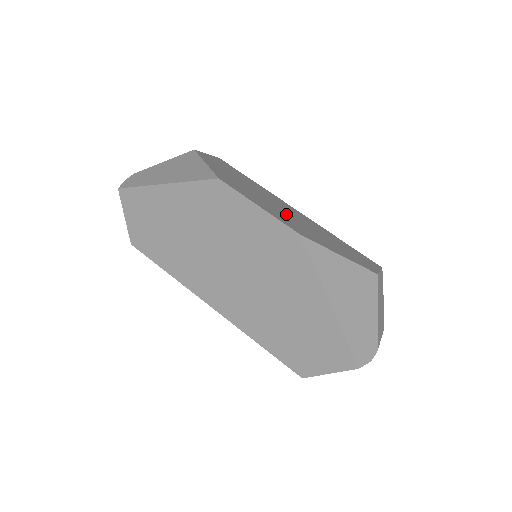
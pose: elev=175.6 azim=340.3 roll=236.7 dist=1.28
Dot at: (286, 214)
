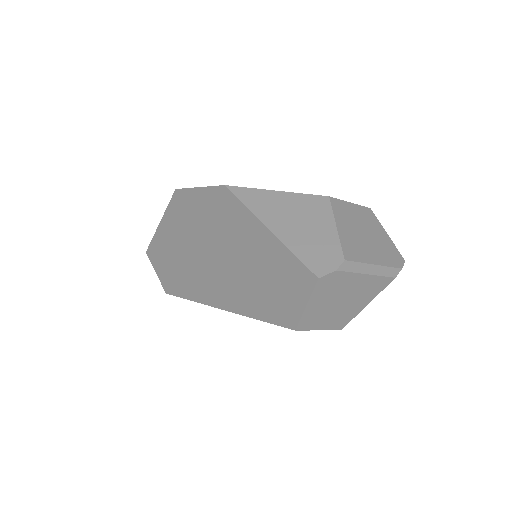
Dot at: occluded
